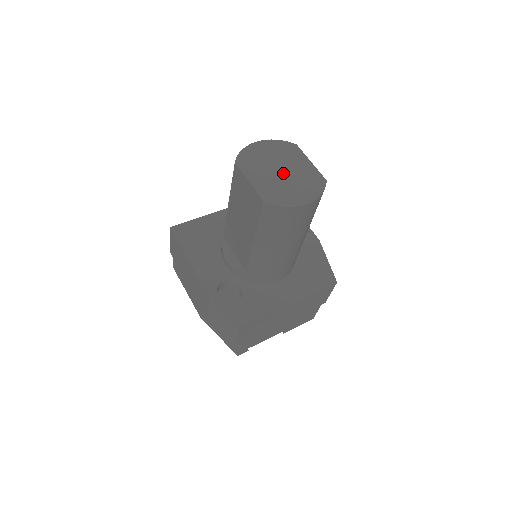
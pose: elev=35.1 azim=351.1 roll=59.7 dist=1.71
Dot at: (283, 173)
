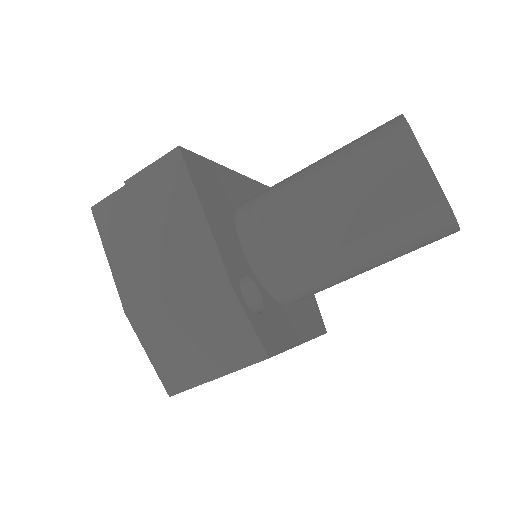
Dot at: occluded
